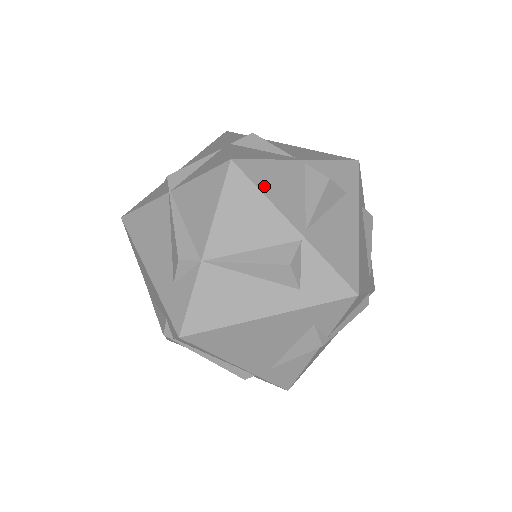
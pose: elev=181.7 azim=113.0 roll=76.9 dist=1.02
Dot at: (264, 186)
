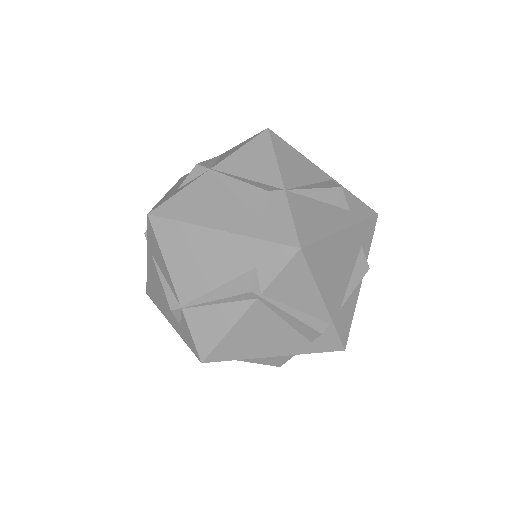
Dot at: occluded
